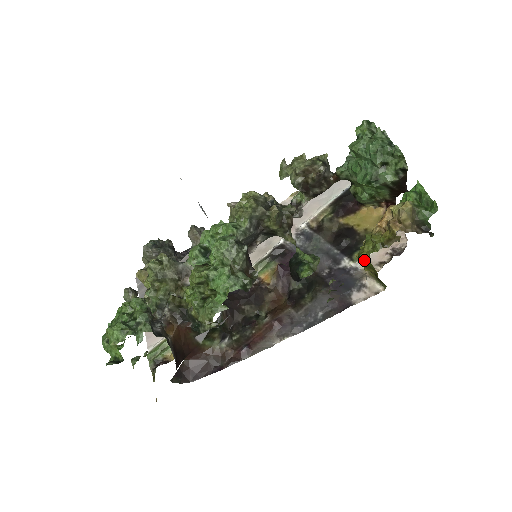
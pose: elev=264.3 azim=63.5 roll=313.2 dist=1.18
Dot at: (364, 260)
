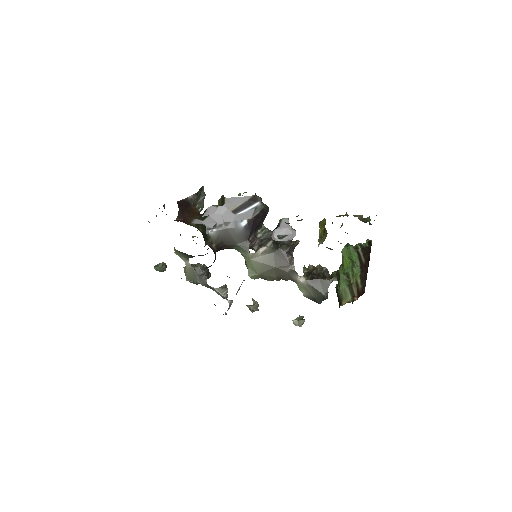
Dot at: (322, 221)
